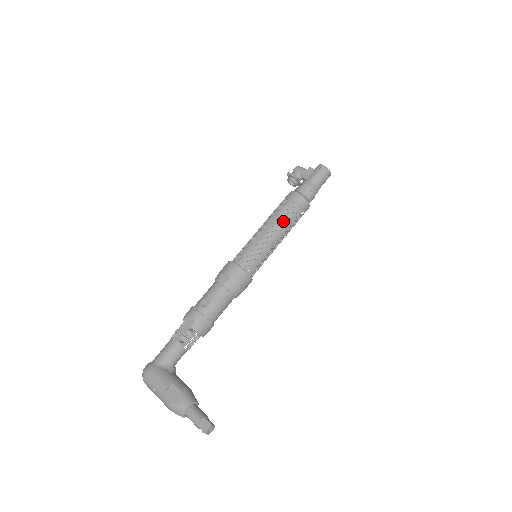
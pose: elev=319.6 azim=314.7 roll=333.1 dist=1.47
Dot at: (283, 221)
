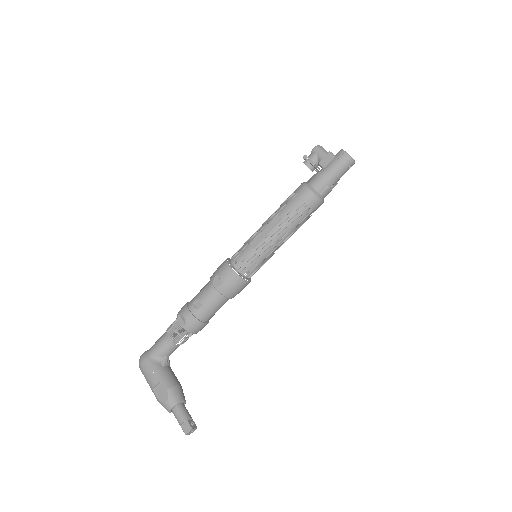
Dot at: (287, 223)
